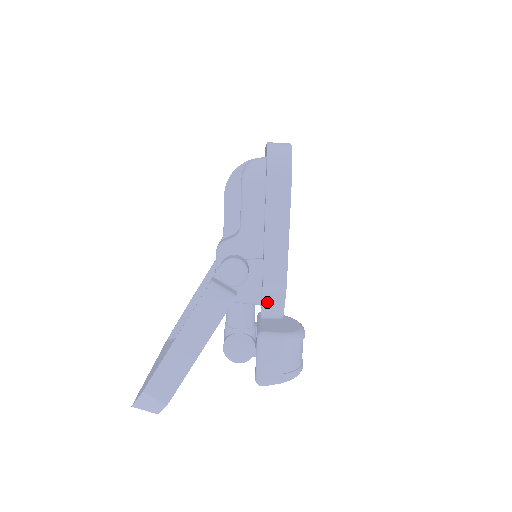
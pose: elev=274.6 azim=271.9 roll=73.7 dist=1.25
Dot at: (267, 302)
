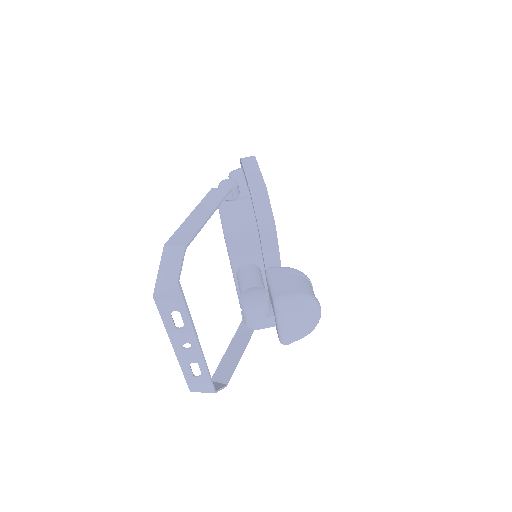
Dot at: (257, 205)
